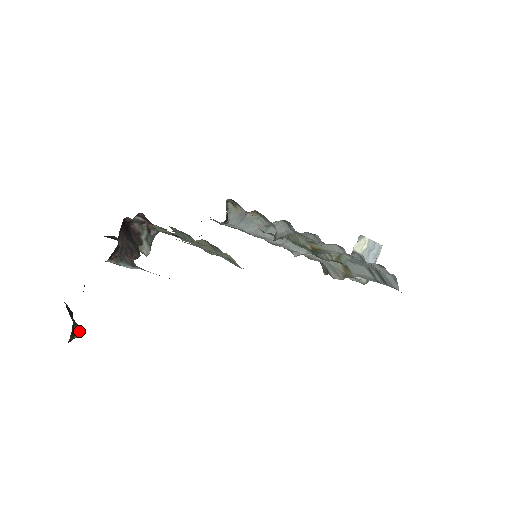
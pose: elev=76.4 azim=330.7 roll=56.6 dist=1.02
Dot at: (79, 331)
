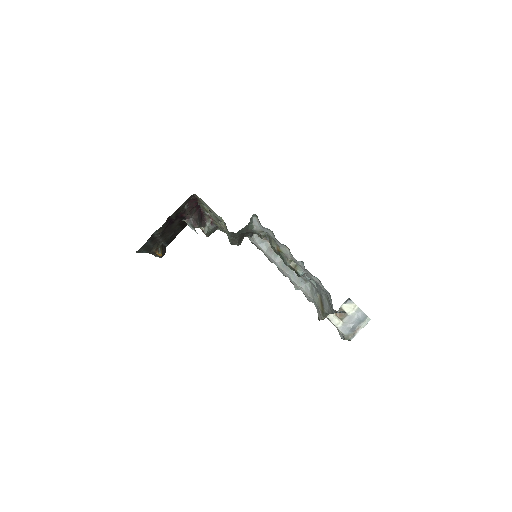
Dot at: (160, 252)
